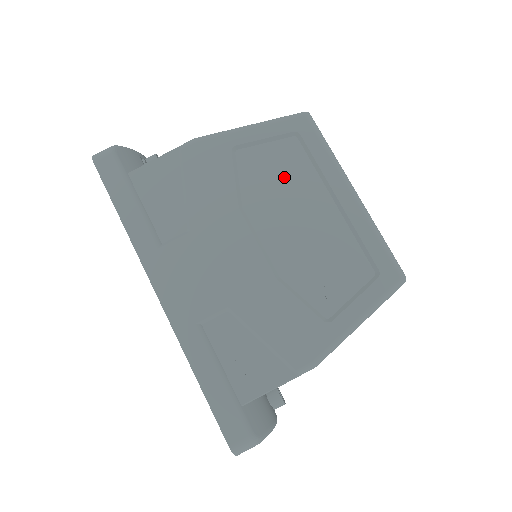
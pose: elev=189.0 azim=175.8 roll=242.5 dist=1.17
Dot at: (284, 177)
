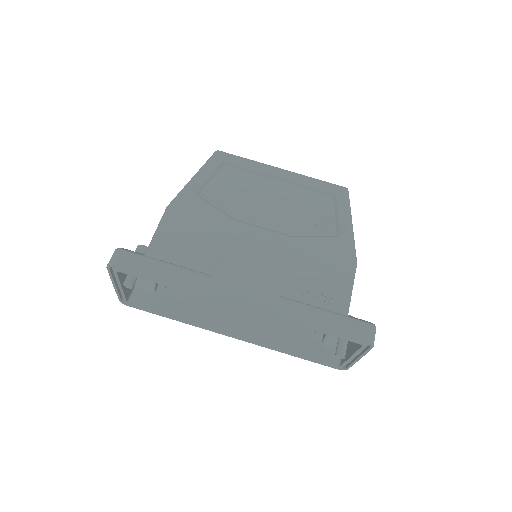
Dot at: (240, 188)
